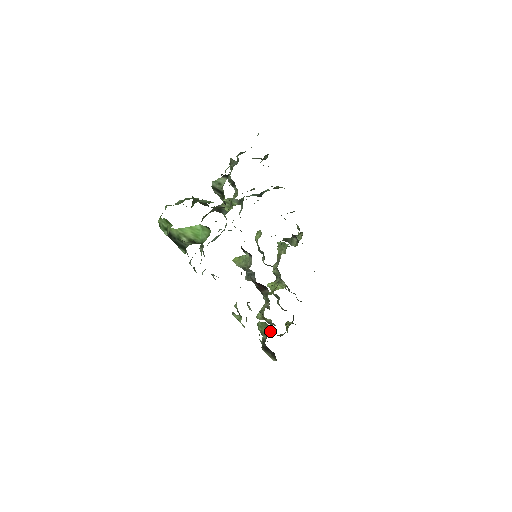
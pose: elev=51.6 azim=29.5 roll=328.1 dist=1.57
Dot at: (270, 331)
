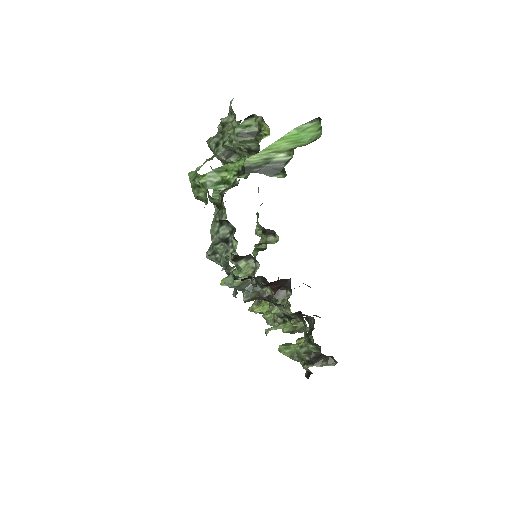
Dot at: occluded
